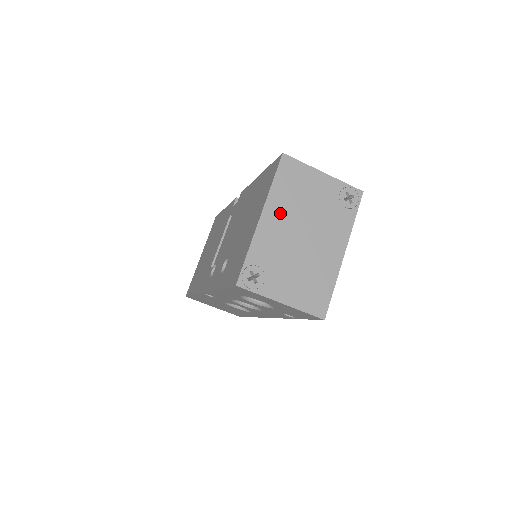
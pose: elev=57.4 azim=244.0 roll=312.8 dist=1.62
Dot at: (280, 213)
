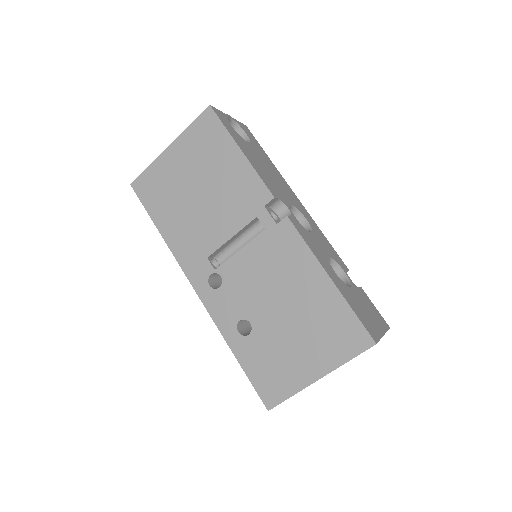
Dot at: occluded
